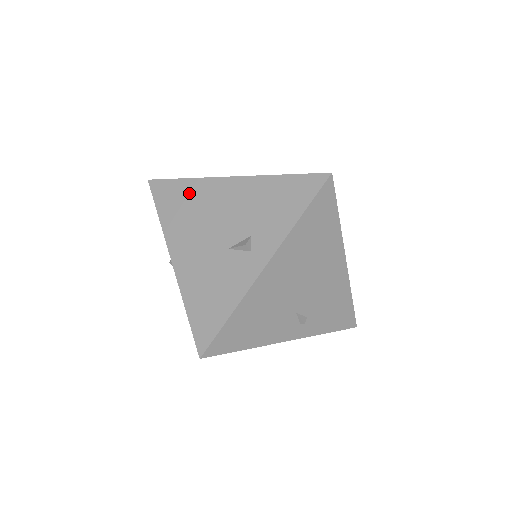
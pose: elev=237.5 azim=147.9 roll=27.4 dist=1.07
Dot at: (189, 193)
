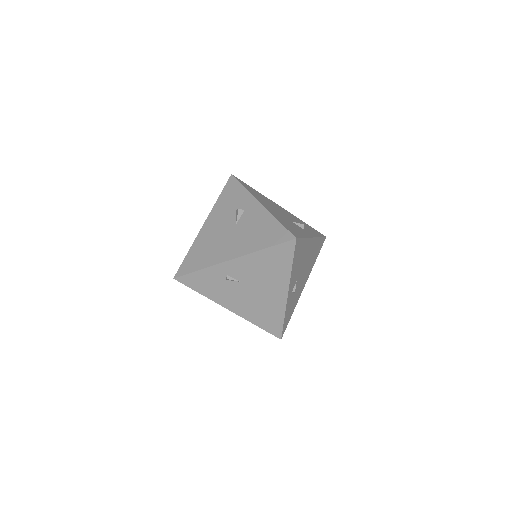
Dot at: (260, 194)
